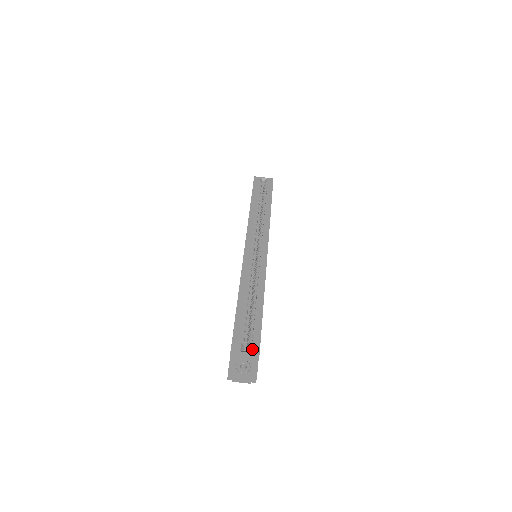
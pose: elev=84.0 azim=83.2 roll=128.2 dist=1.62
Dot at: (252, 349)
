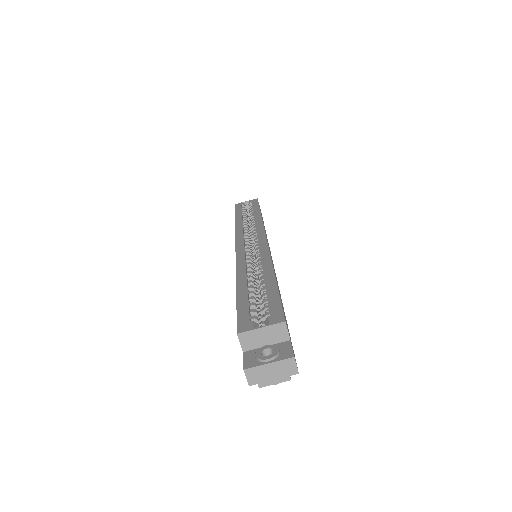
Dot at: (271, 320)
